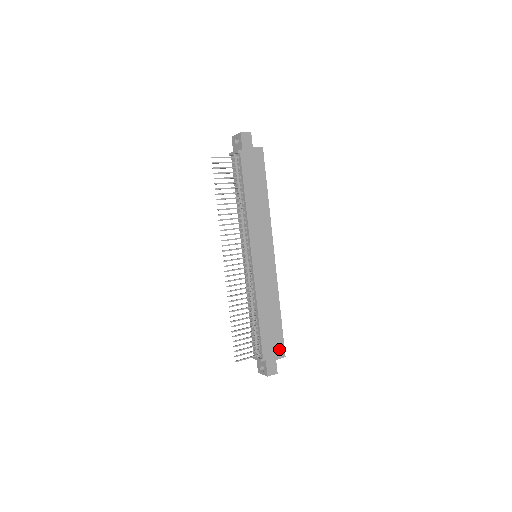
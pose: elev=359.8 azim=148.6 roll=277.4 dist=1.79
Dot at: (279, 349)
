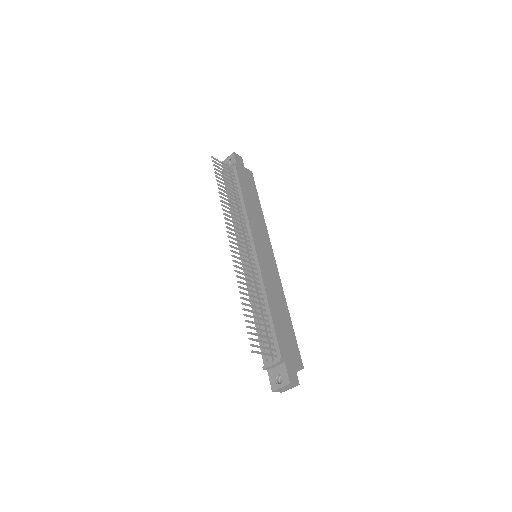
Dot at: (296, 356)
